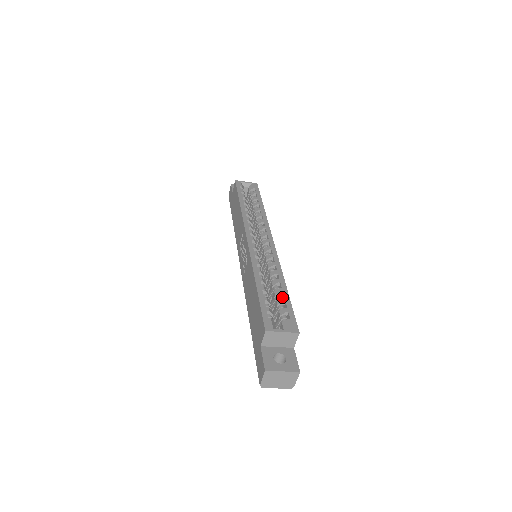
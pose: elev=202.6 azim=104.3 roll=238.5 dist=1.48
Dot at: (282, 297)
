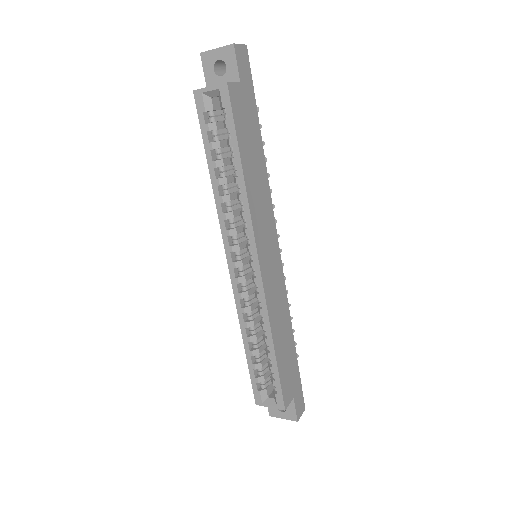
Dot at: (273, 359)
